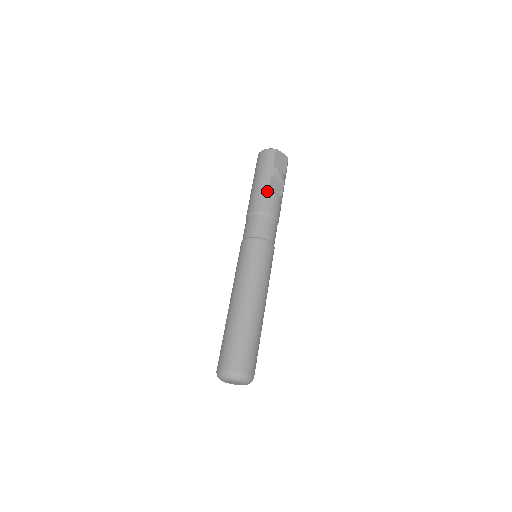
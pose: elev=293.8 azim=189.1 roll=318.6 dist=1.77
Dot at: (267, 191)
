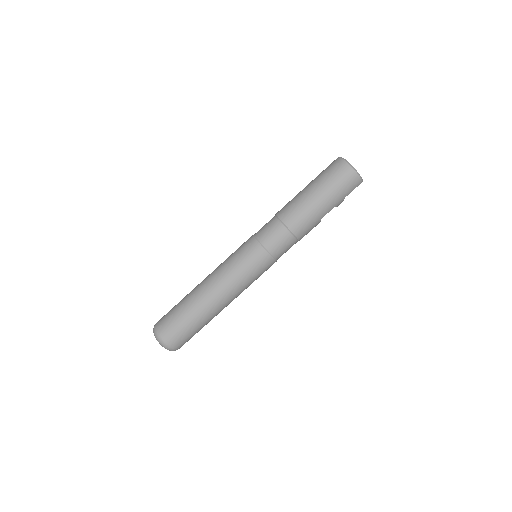
Dot at: (319, 221)
